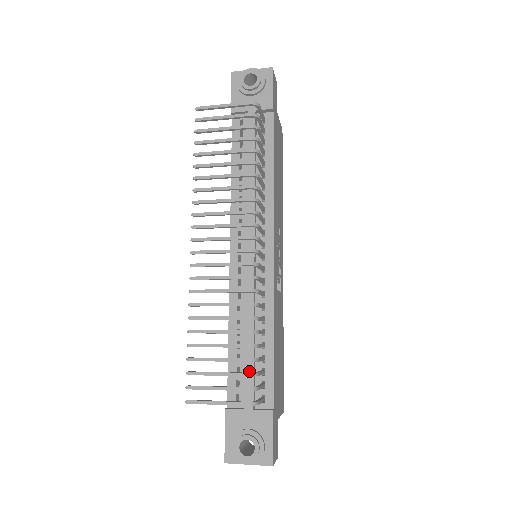
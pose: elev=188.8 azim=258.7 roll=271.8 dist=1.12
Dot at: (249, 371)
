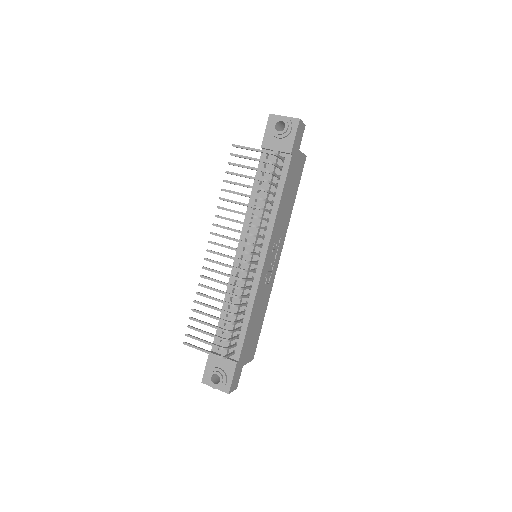
Dot at: (229, 334)
